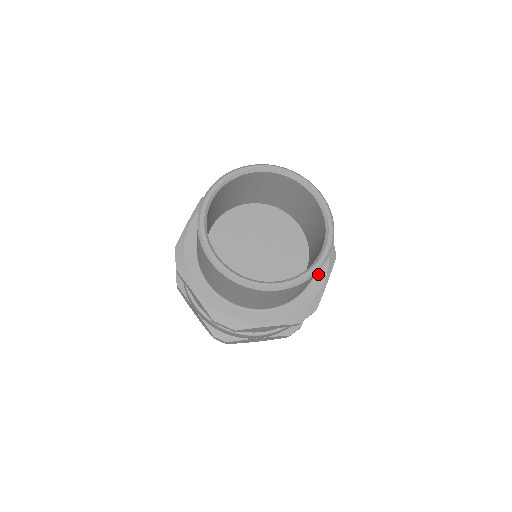
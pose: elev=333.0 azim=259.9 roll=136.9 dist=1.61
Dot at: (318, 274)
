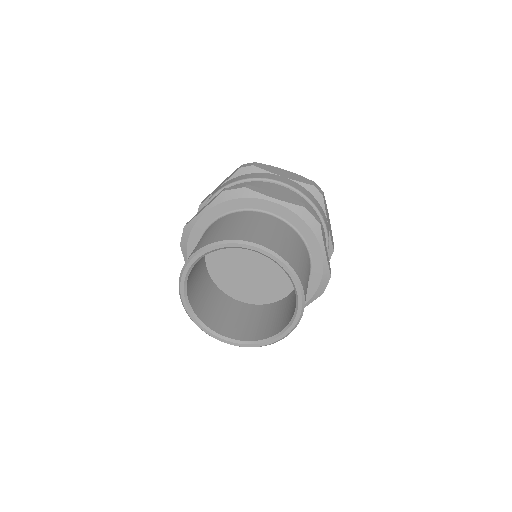
Dot at: occluded
